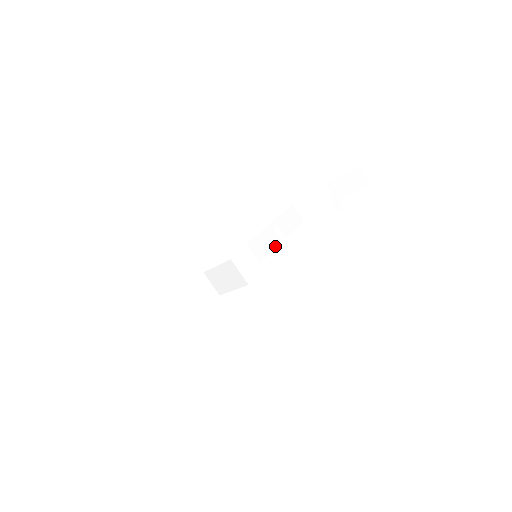
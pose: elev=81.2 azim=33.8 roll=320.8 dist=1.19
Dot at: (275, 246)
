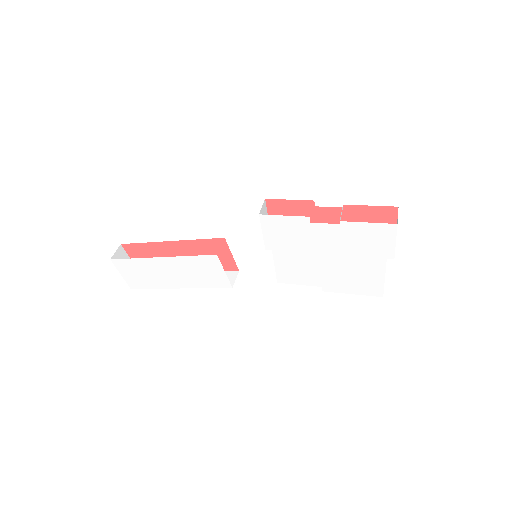
Dot at: (310, 284)
